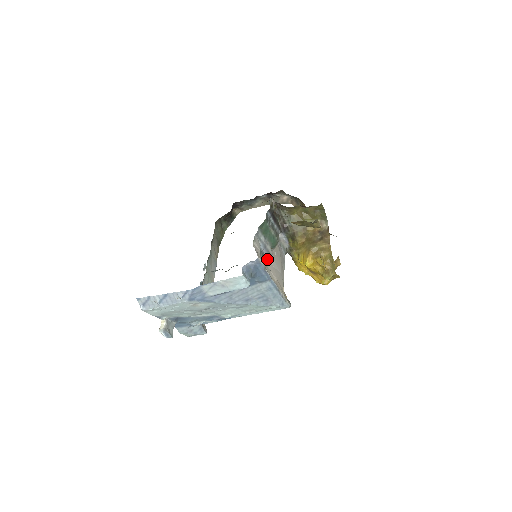
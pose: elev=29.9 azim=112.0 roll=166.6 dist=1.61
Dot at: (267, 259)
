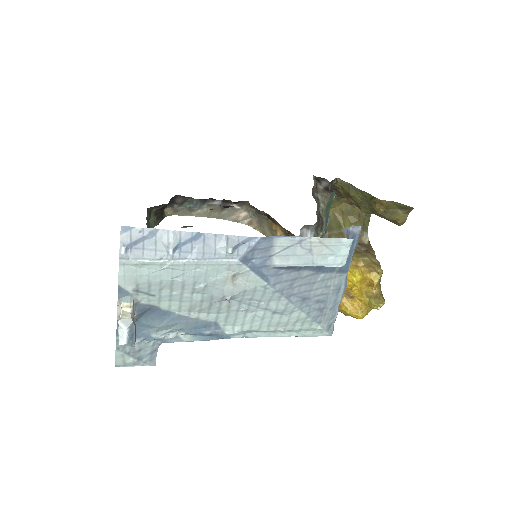
Dot at: occluded
